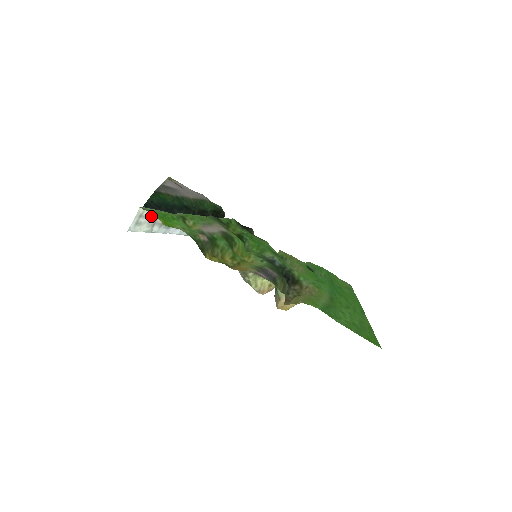
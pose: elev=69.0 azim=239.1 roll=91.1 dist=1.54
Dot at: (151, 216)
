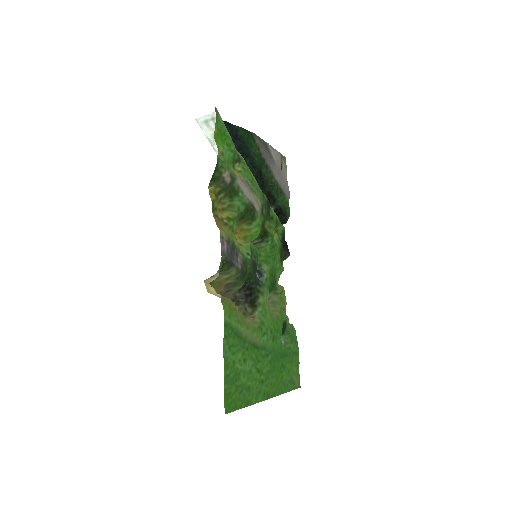
Dot at: occluded
